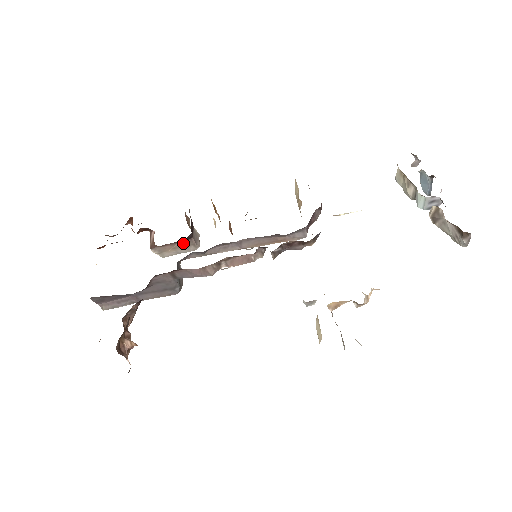
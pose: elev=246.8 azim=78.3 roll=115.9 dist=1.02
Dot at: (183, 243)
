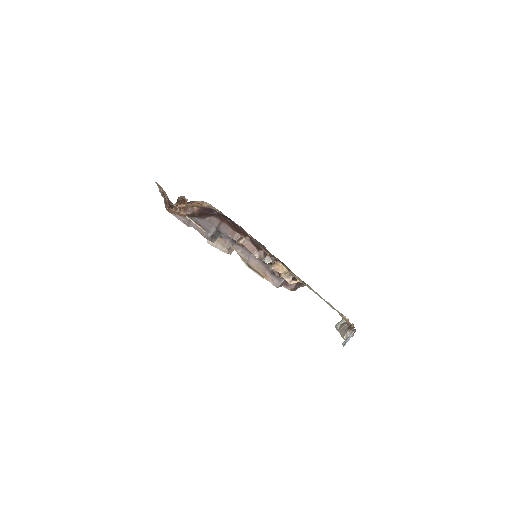
Dot at: occluded
